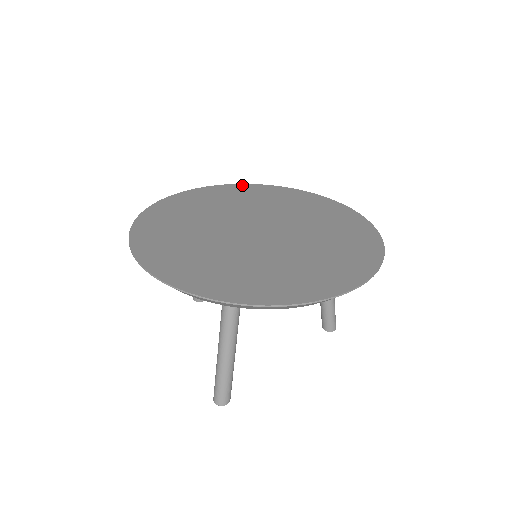
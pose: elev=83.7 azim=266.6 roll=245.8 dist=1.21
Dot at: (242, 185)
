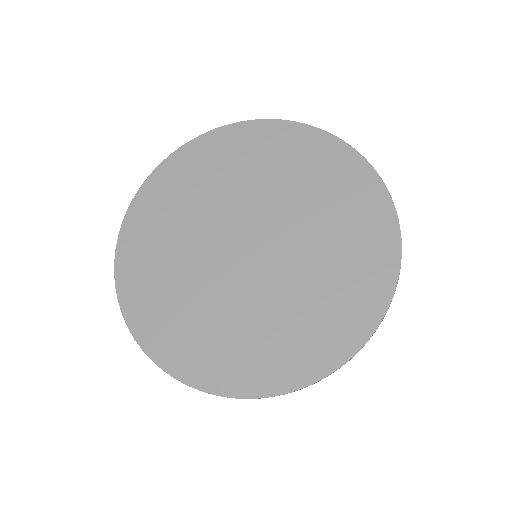
Dot at: (141, 194)
